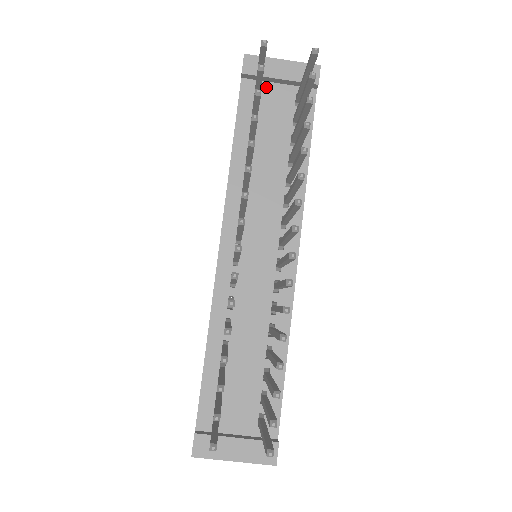
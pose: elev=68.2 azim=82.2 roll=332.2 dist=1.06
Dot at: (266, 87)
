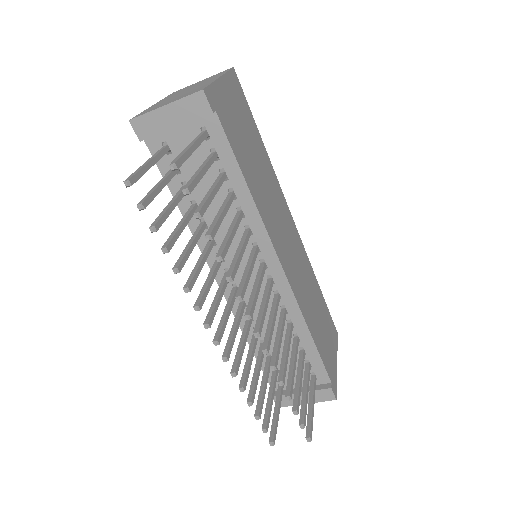
Dot at: (169, 136)
